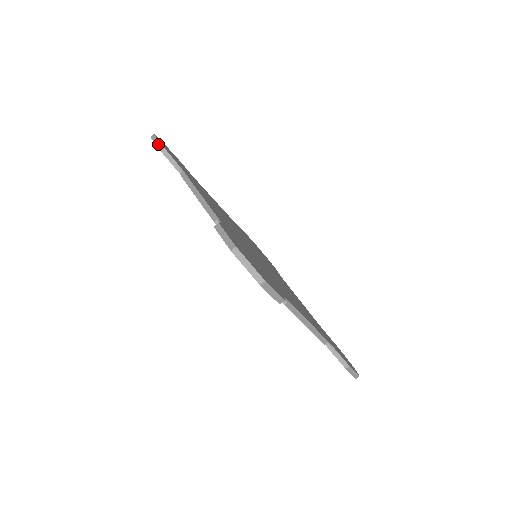
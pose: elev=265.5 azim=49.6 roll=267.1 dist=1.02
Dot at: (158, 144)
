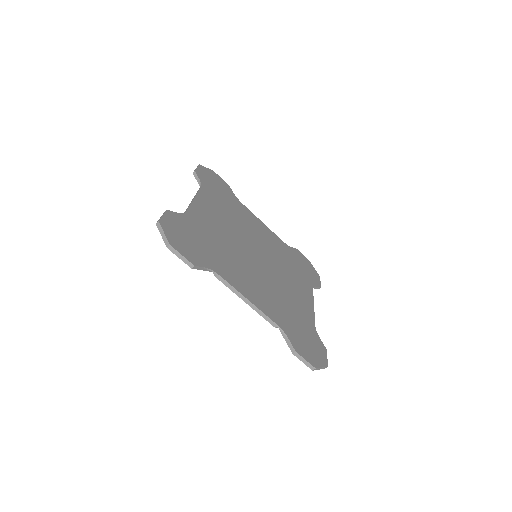
Dot at: (186, 262)
